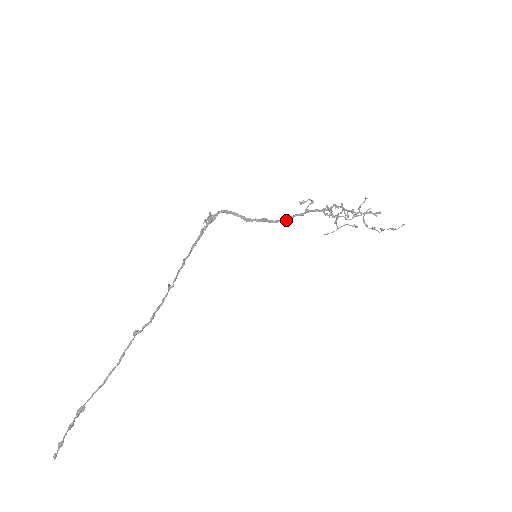
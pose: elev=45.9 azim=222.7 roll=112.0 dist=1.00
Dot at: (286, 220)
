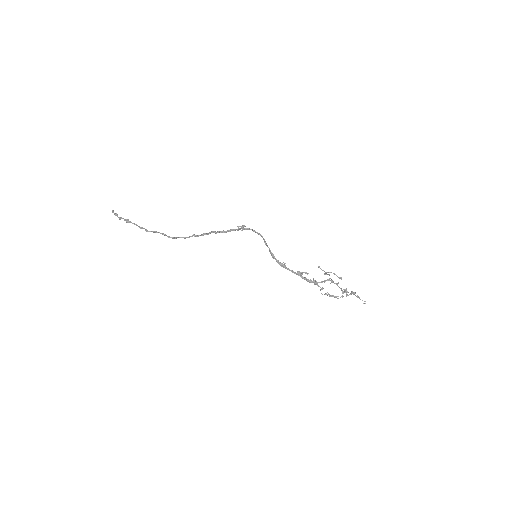
Dot at: (283, 267)
